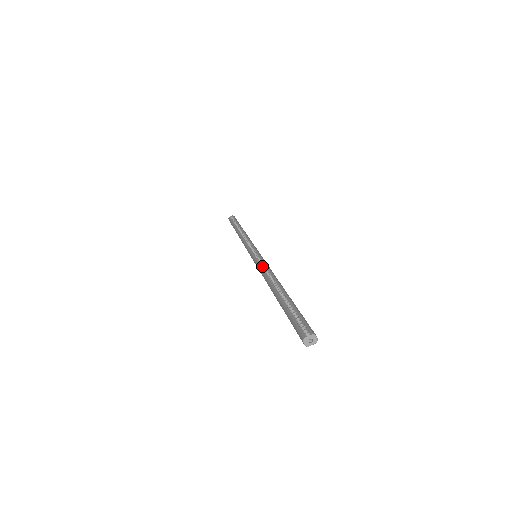
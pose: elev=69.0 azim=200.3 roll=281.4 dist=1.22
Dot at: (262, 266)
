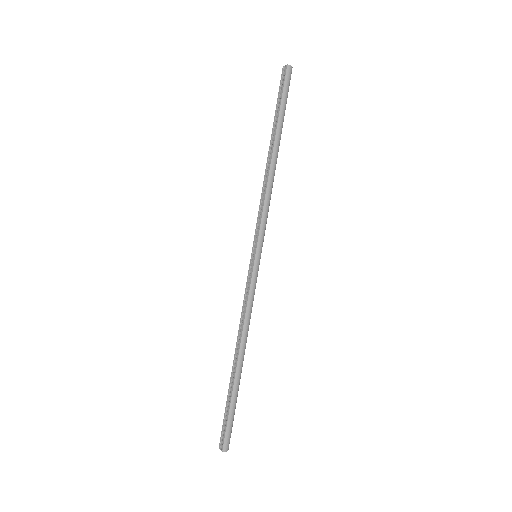
Dot at: (245, 299)
